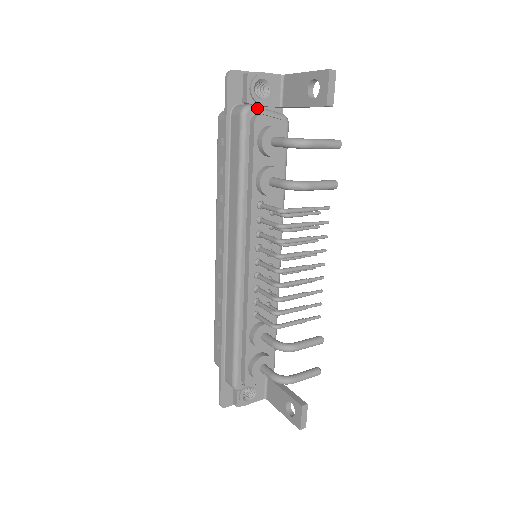
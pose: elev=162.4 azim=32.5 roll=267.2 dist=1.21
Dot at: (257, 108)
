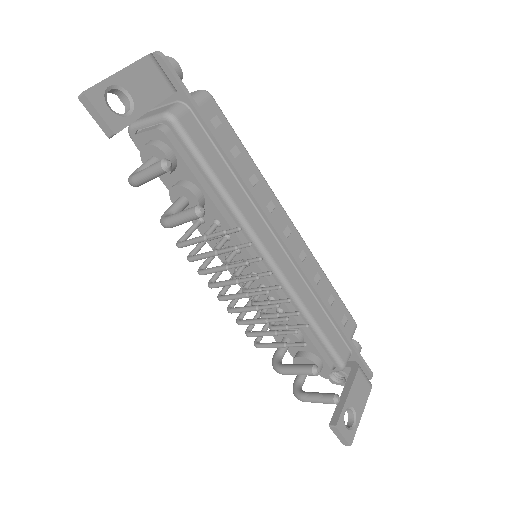
Dot at: (135, 125)
